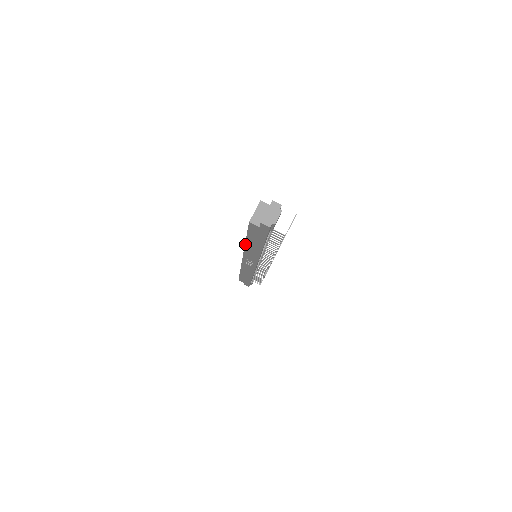
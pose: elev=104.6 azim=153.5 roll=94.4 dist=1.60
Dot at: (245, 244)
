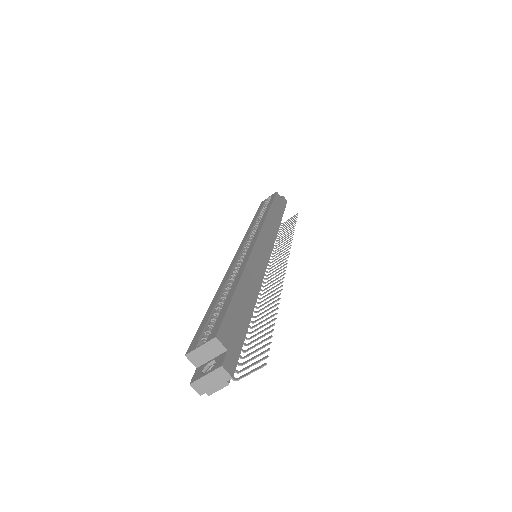
Dot at: (218, 290)
